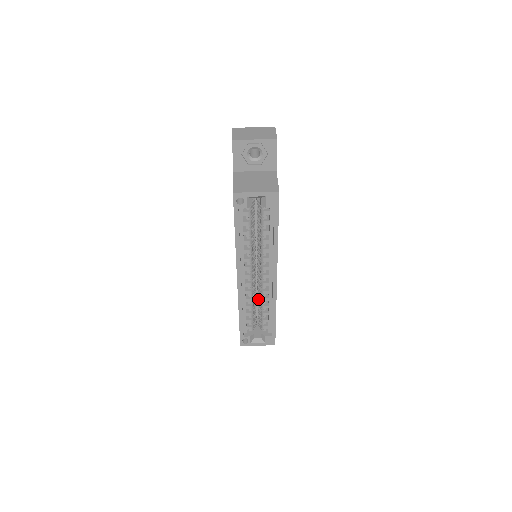
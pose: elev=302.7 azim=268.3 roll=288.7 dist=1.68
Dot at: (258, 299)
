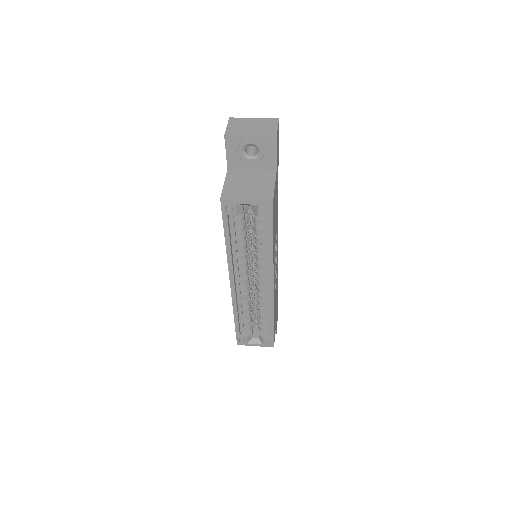
Dot at: occluded
